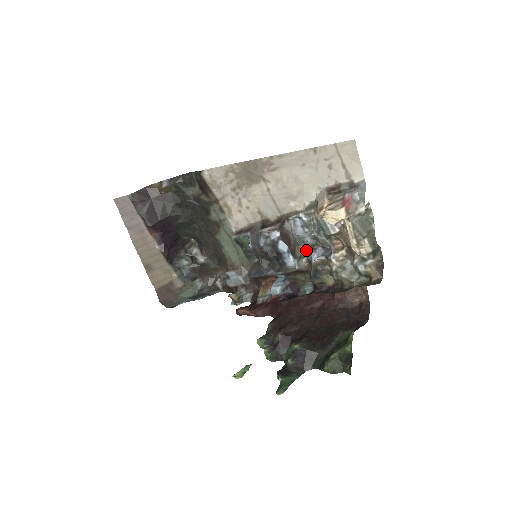
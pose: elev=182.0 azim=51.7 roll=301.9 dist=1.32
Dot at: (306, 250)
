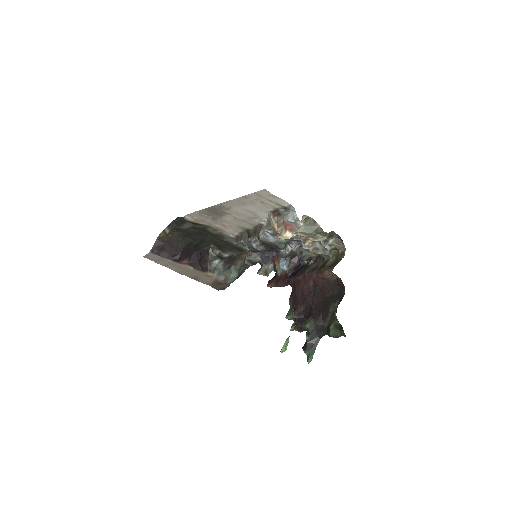
Dot at: occluded
